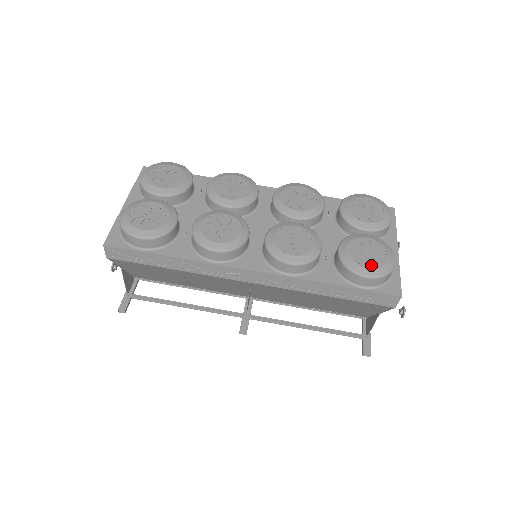
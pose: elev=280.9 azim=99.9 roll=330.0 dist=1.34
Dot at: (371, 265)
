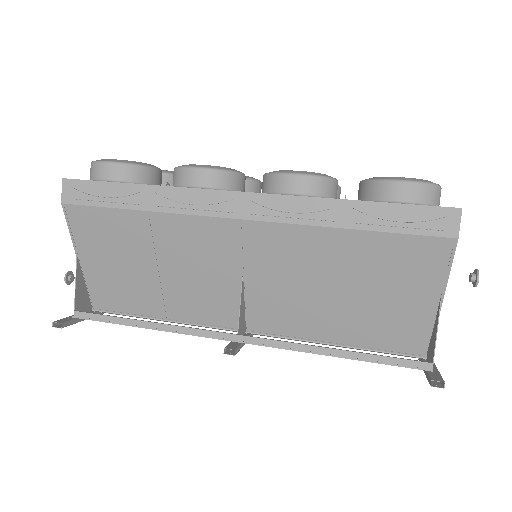
Dot at: occluded
